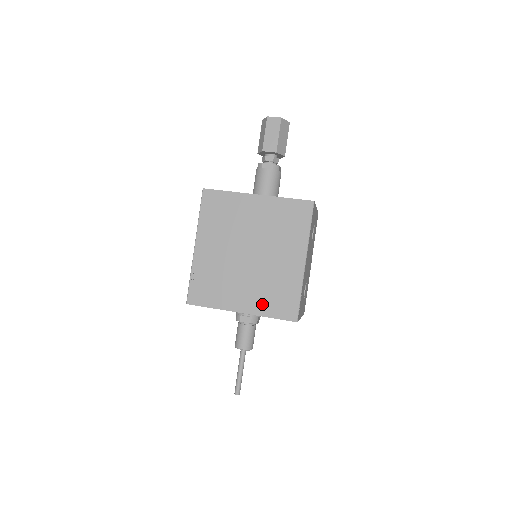
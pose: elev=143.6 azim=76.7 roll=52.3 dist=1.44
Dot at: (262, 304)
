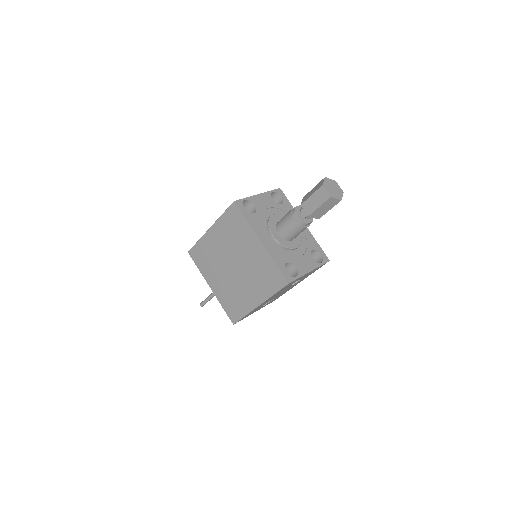
Dot at: (223, 297)
